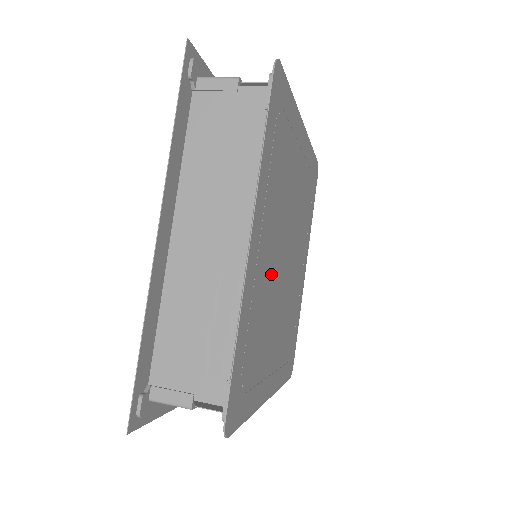
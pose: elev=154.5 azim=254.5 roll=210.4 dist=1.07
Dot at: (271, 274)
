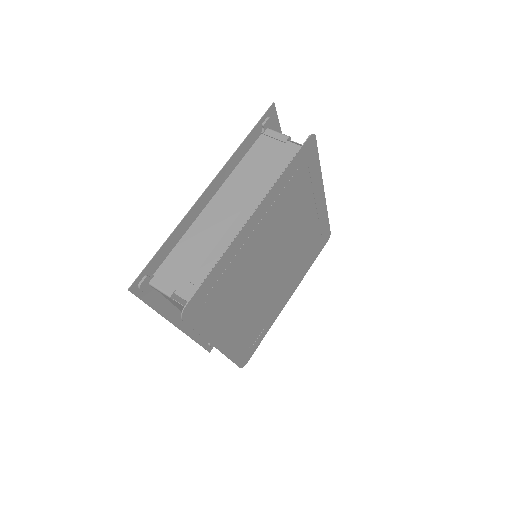
Dot at: (253, 304)
